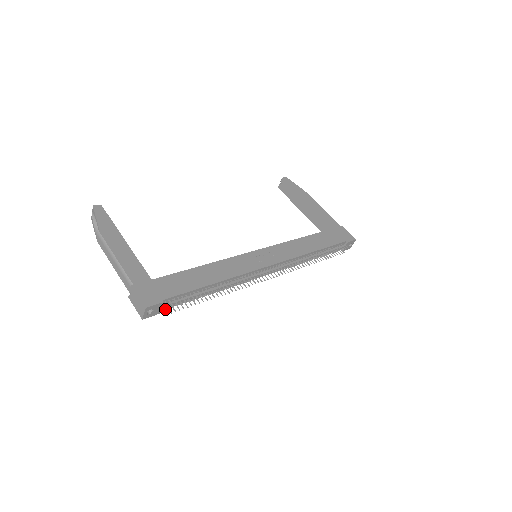
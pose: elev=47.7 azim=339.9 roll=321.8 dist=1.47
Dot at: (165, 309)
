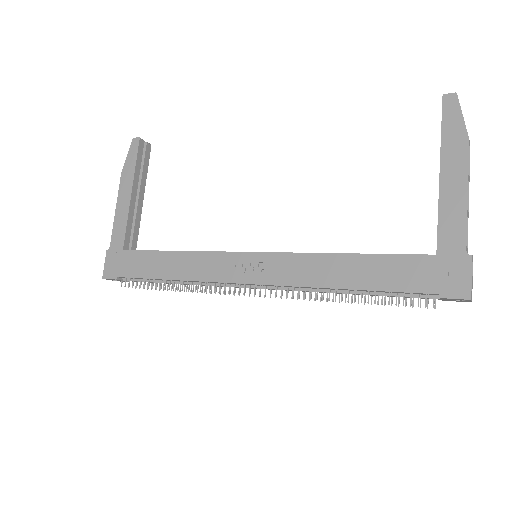
Dot at: occluded
